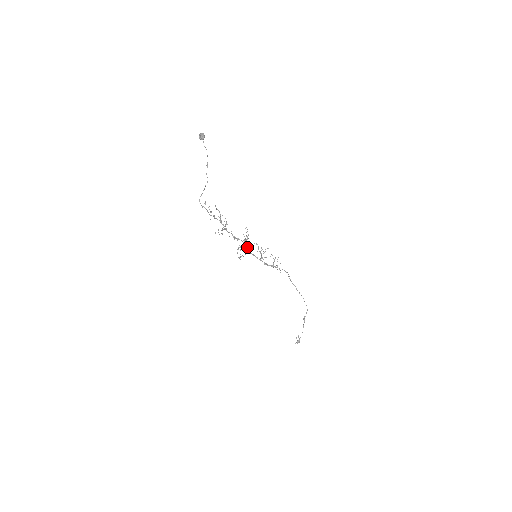
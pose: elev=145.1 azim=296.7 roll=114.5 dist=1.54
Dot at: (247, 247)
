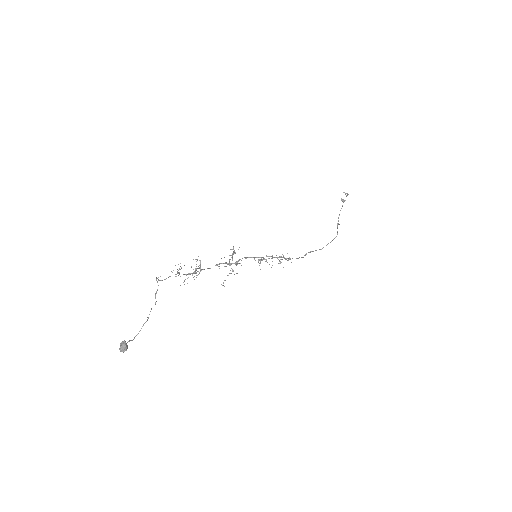
Dot at: occluded
